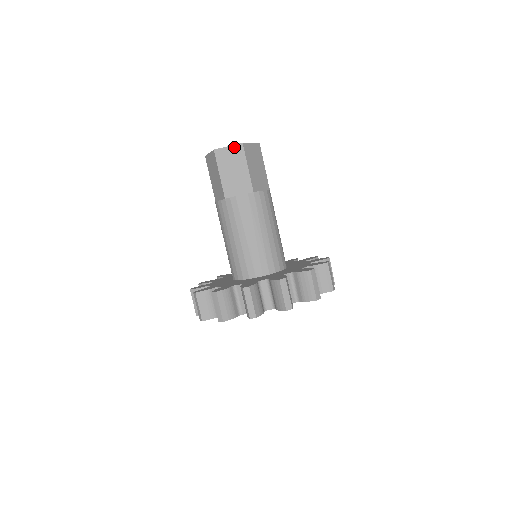
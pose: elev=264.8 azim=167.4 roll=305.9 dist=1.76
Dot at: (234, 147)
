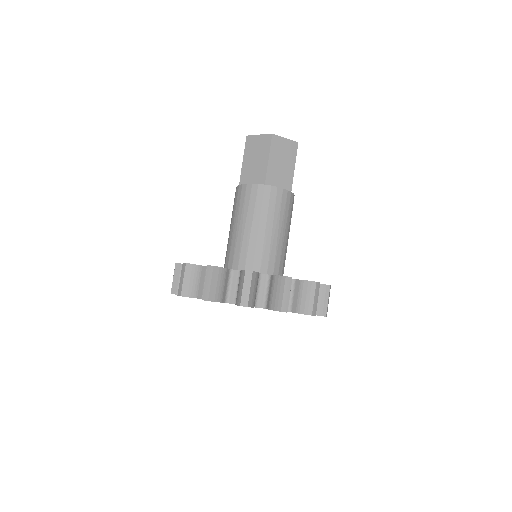
Dot at: (290, 142)
